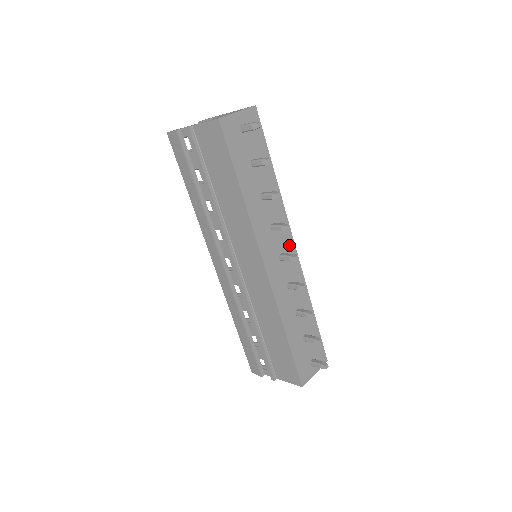
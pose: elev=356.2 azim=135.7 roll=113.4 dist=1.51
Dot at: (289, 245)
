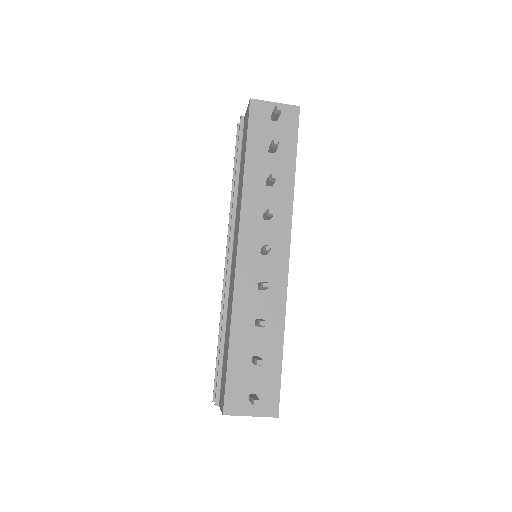
Dot at: (281, 247)
